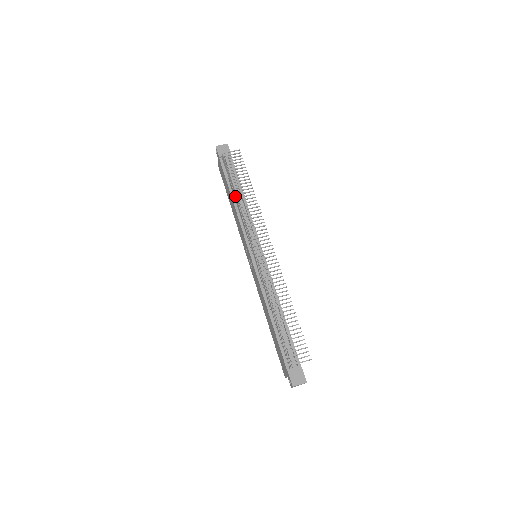
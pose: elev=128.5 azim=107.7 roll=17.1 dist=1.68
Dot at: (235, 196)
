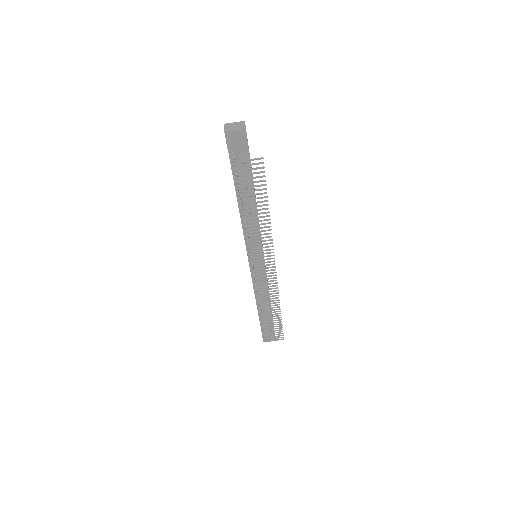
Dot at: (243, 215)
